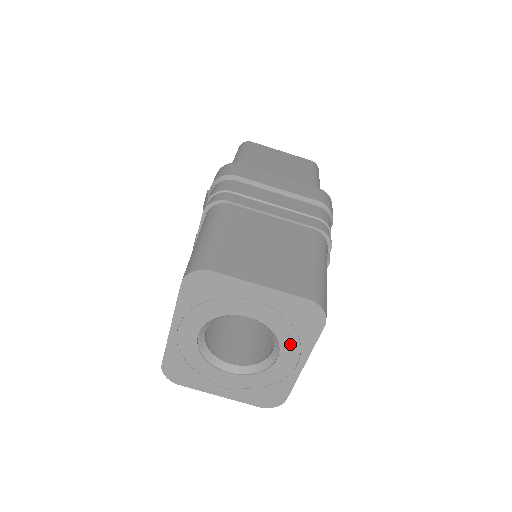
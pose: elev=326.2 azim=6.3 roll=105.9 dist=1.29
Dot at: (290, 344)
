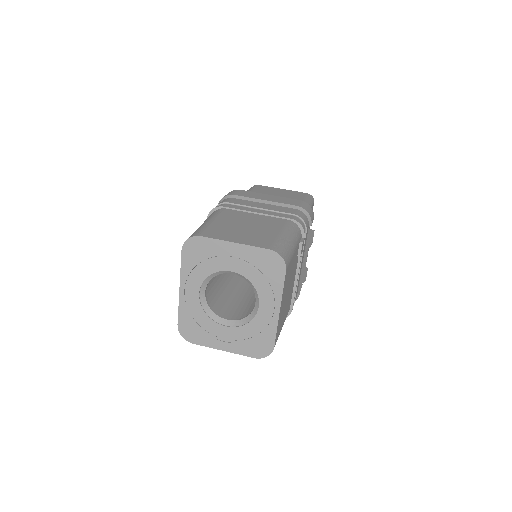
Dot at: (265, 292)
